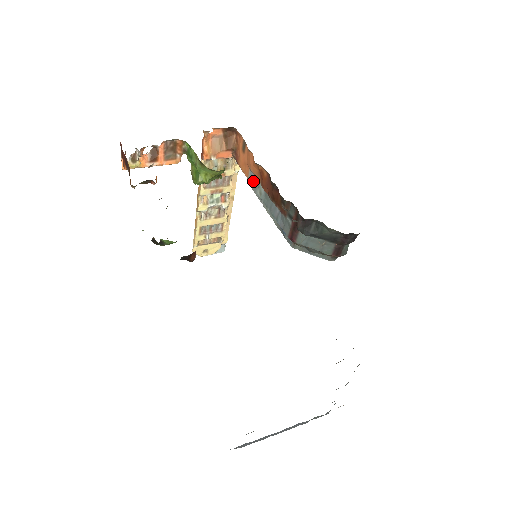
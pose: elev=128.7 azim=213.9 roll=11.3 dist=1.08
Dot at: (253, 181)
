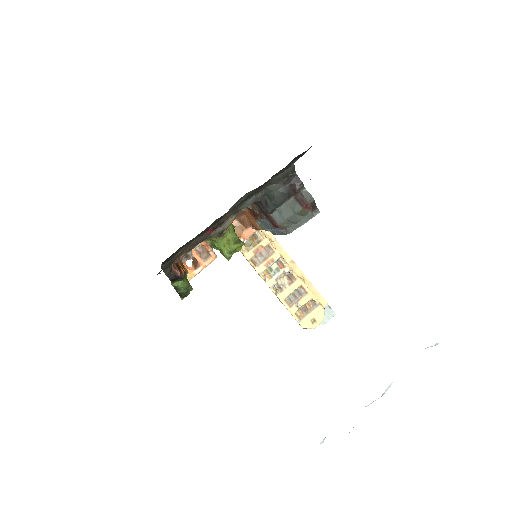
Dot at: (260, 226)
